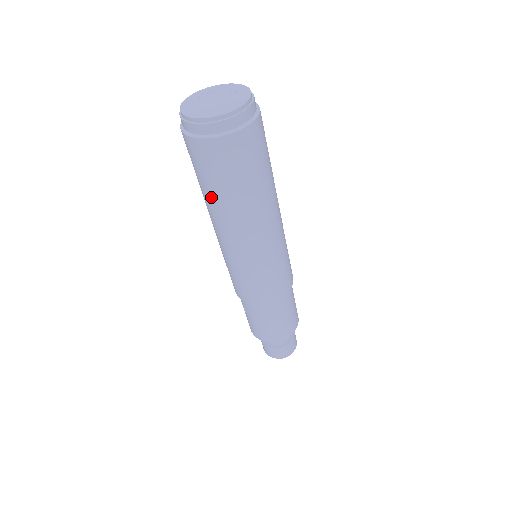
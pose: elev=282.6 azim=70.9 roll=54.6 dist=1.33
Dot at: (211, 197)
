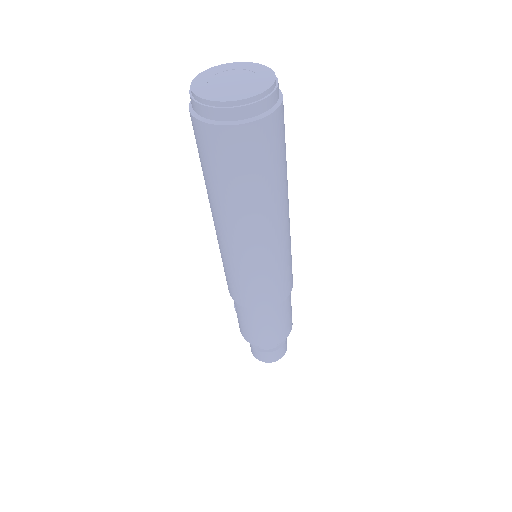
Dot at: (211, 188)
